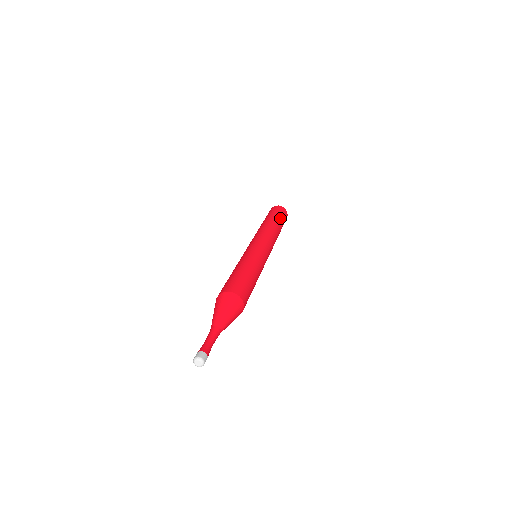
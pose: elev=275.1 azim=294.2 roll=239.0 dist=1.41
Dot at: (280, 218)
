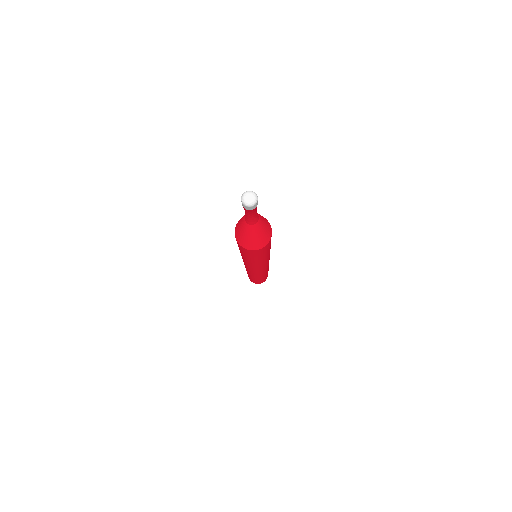
Dot at: occluded
